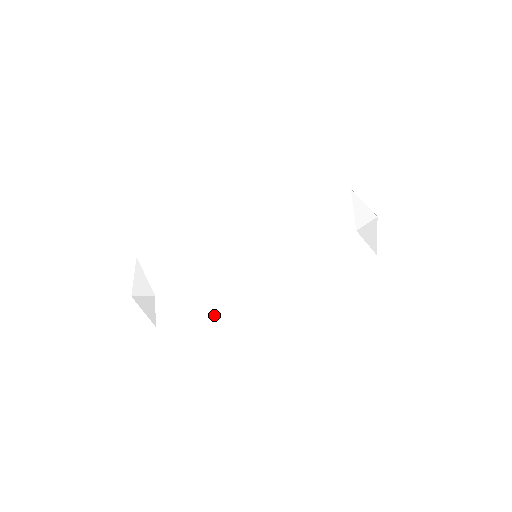
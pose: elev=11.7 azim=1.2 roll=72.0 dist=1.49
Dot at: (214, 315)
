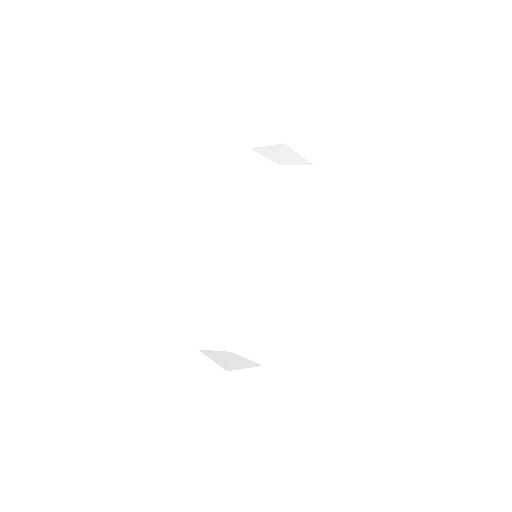
Dot at: (280, 316)
